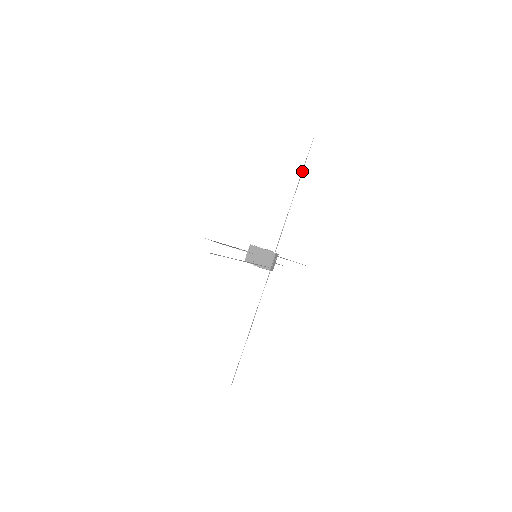
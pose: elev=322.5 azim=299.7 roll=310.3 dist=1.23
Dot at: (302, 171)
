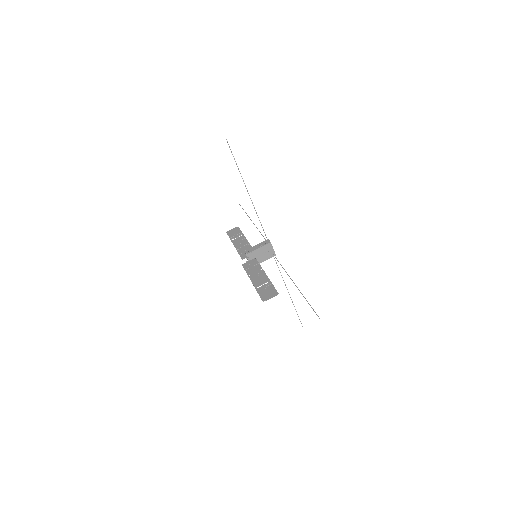
Dot at: occluded
